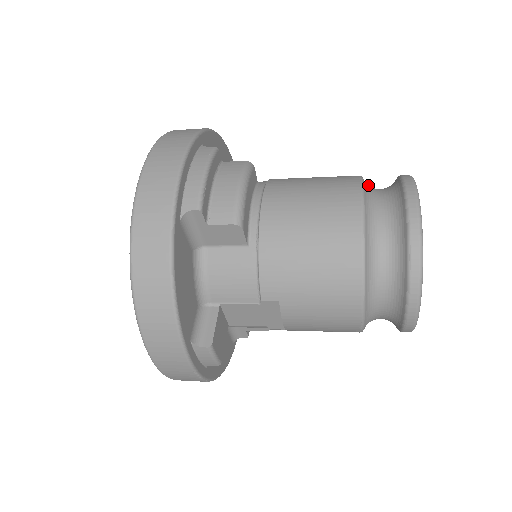
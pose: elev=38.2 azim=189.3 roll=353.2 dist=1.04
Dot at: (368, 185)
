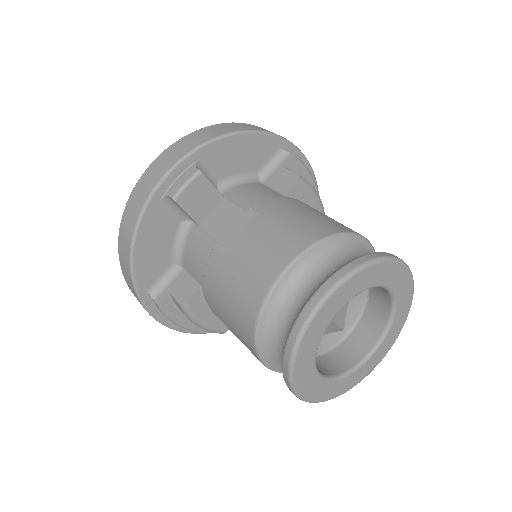
Dot at: occluded
